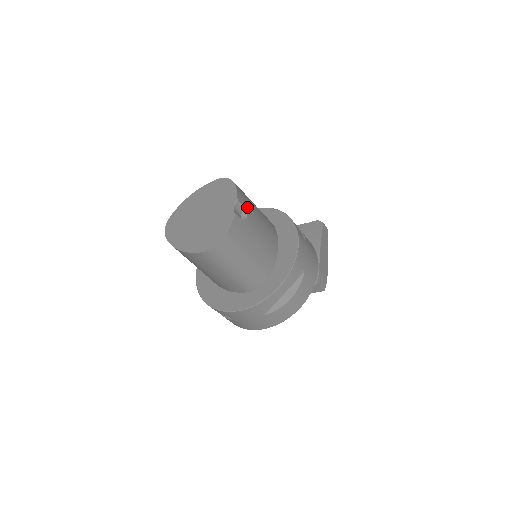
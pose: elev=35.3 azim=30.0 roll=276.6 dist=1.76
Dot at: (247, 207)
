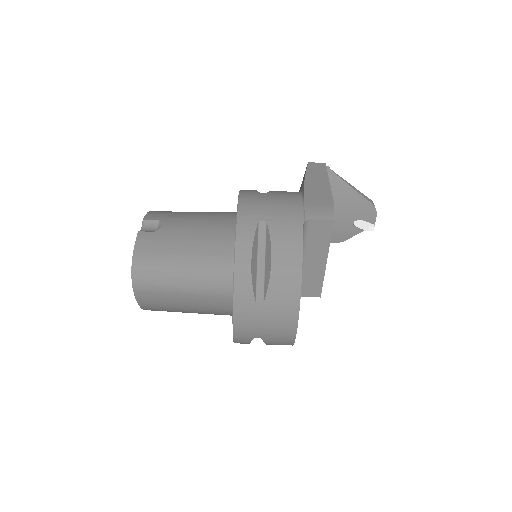
Dot at: (164, 218)
